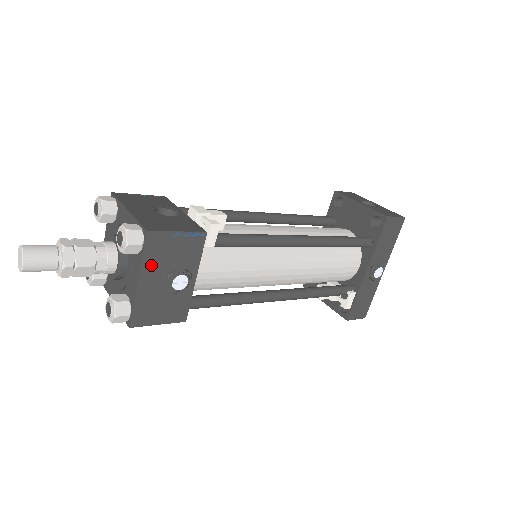
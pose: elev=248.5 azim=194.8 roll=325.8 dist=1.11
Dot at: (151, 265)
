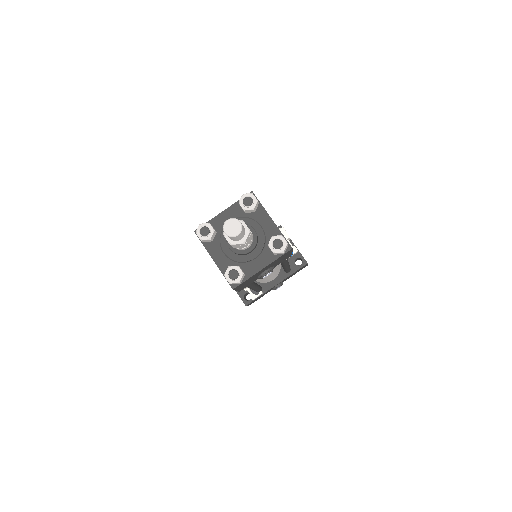
Dot at: (273, 263)
